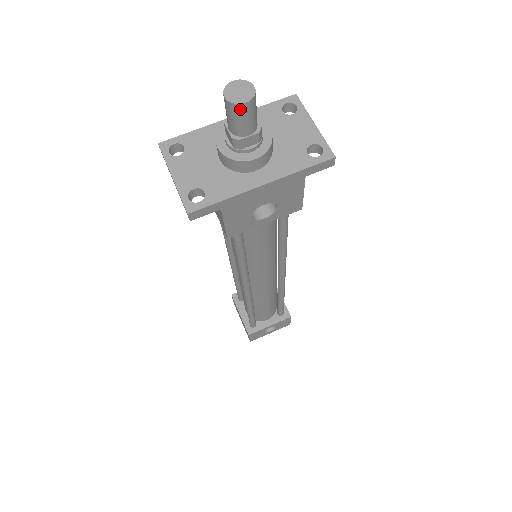
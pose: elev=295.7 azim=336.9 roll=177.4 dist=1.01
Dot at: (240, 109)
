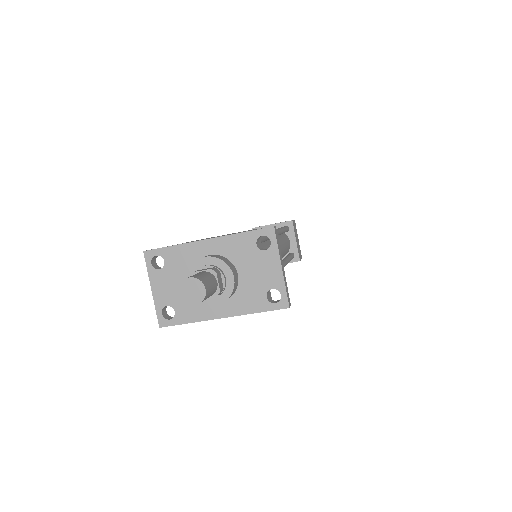
Dot at: (192, 303)
